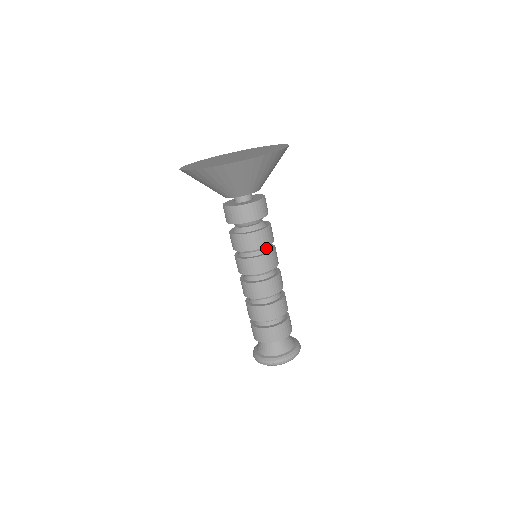
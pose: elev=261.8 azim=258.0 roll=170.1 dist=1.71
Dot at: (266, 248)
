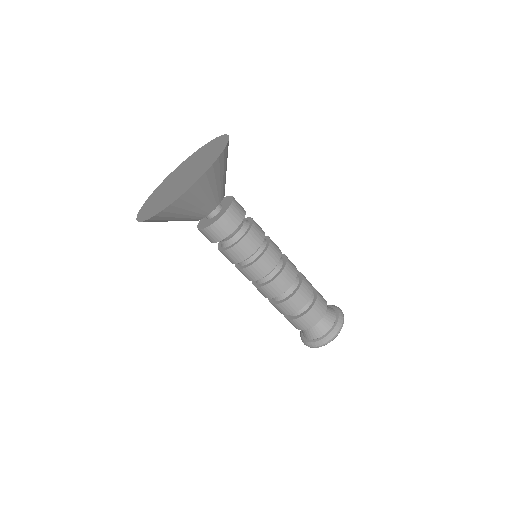
Dot at: (260, 248)
